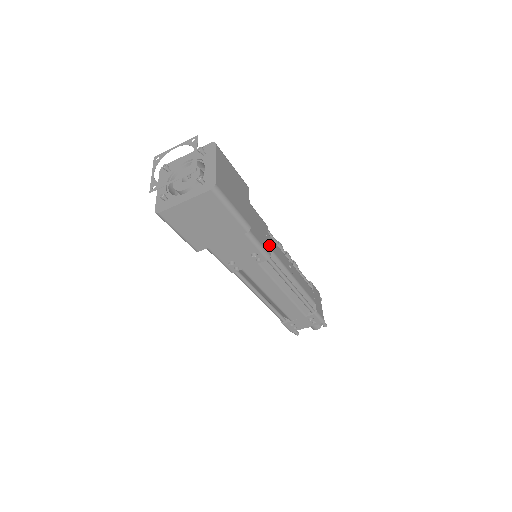
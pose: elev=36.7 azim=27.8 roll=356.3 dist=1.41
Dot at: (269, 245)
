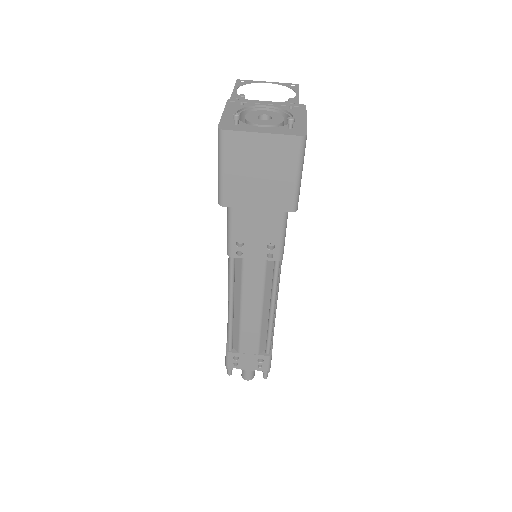
Dot at: occluded
